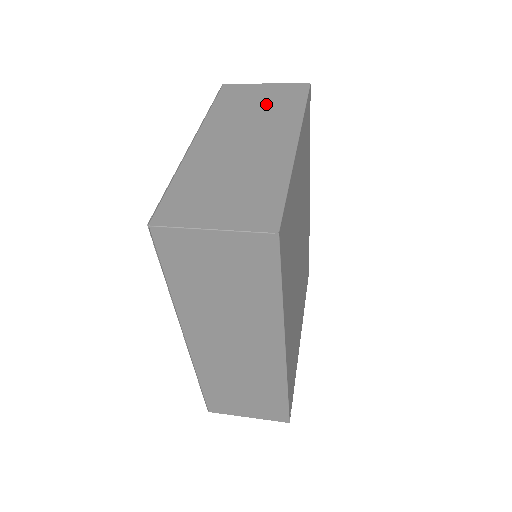
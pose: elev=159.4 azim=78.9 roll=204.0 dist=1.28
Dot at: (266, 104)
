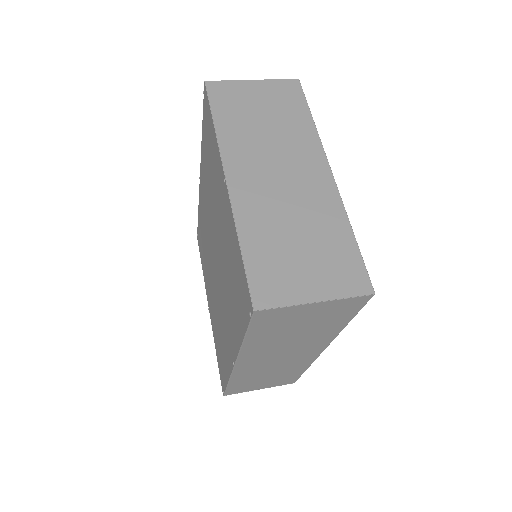
Dot at: (272, 115)
